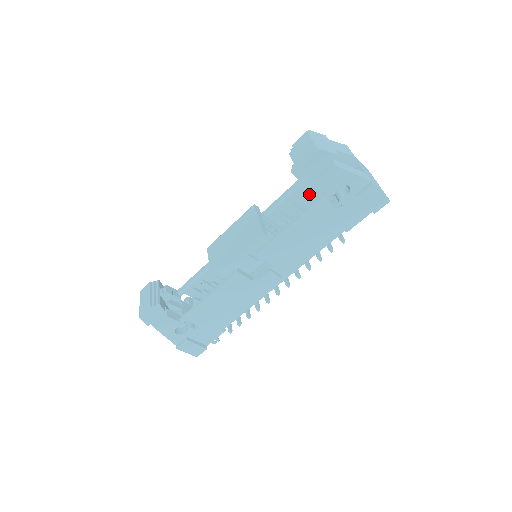
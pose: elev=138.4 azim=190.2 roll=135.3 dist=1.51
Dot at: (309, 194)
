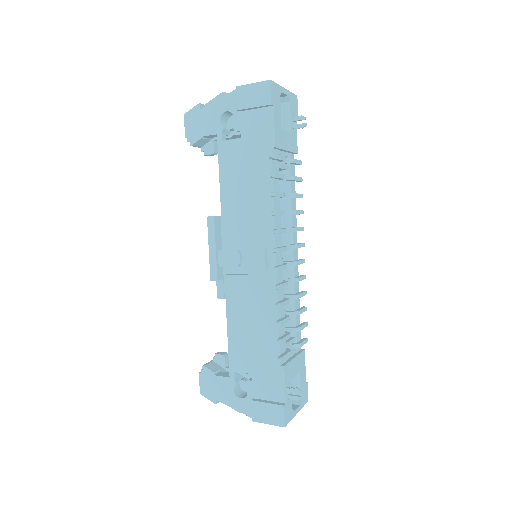
Dot at: occluded
